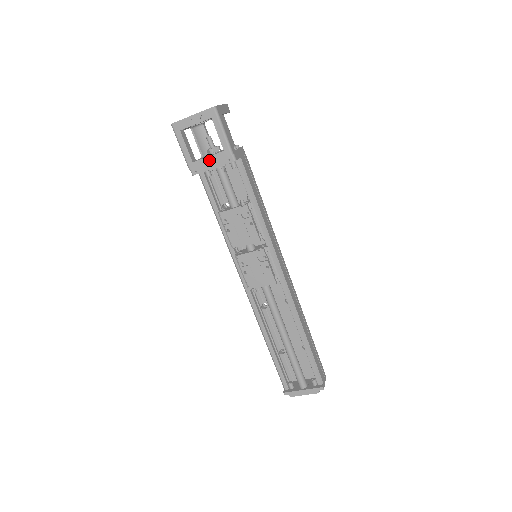
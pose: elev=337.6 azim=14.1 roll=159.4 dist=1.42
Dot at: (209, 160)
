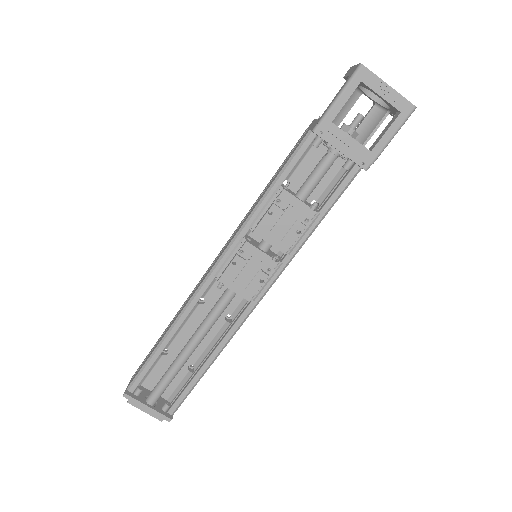
Dot at: (348, 141)
